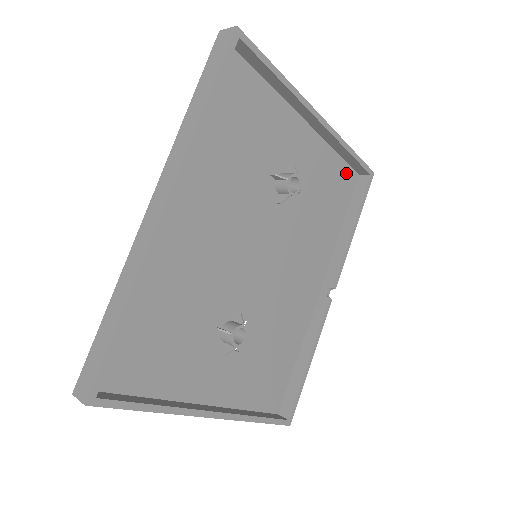
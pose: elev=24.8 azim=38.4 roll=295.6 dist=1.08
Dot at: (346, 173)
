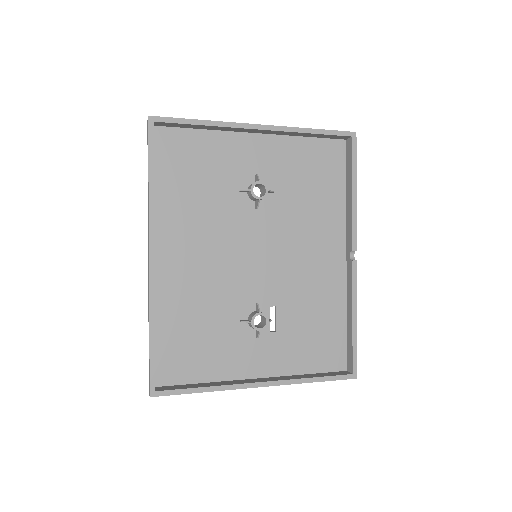
Dot at: (327, 147)
